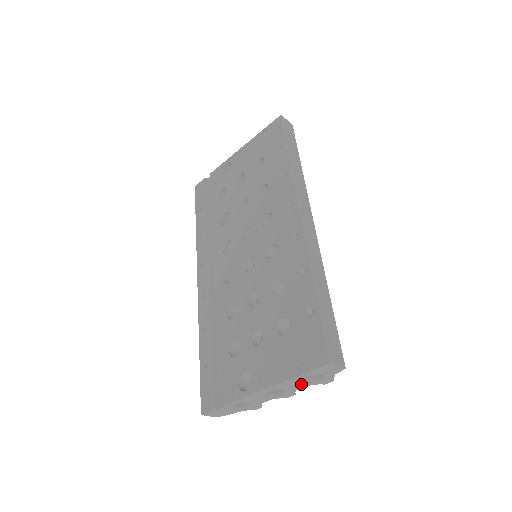
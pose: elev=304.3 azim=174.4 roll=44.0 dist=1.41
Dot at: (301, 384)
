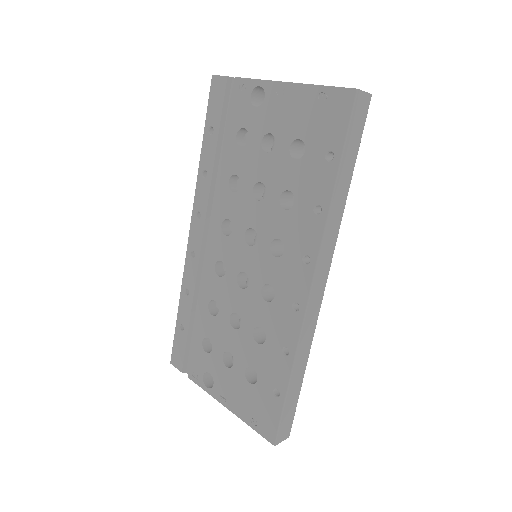
Dot at: occluded
